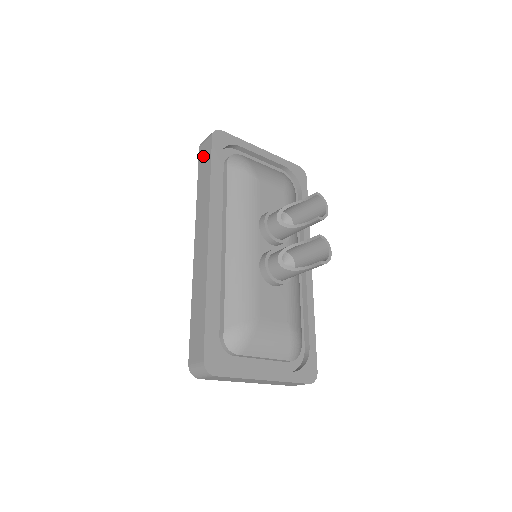
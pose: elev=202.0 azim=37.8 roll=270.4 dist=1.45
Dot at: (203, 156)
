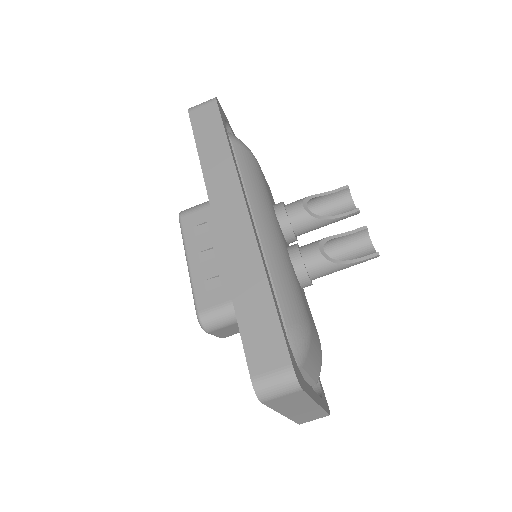
Dot at: (202, 121)
